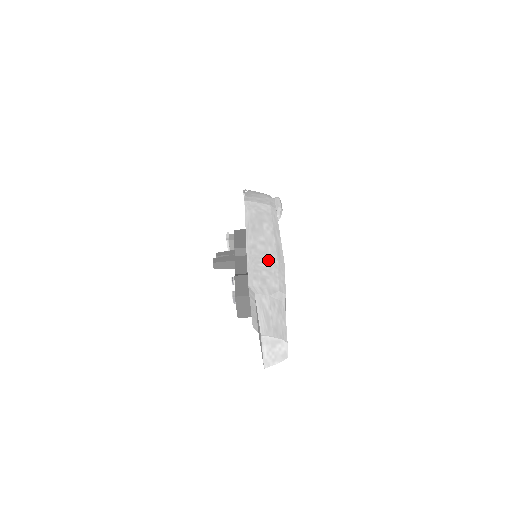
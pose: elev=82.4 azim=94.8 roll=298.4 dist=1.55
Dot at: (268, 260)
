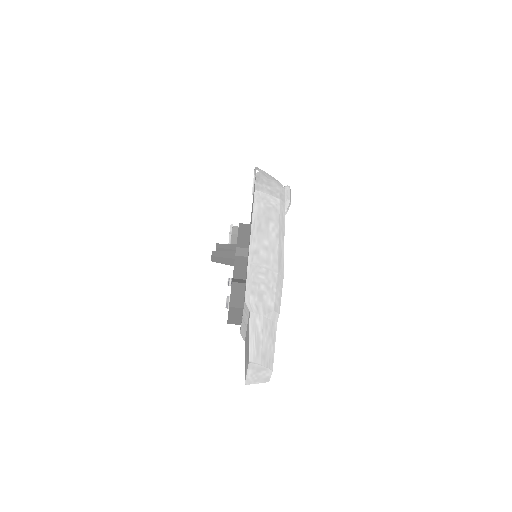
Dot at: (268, 271)
